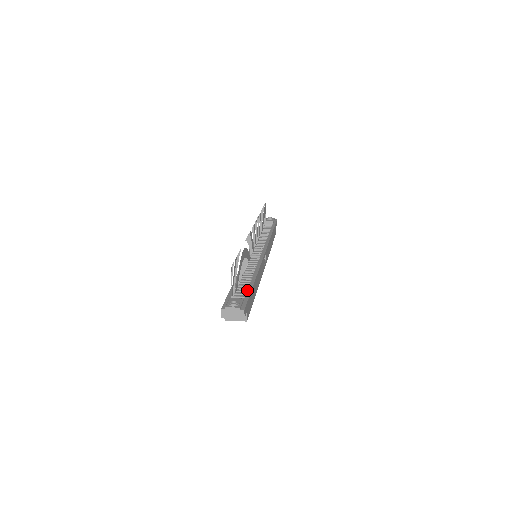
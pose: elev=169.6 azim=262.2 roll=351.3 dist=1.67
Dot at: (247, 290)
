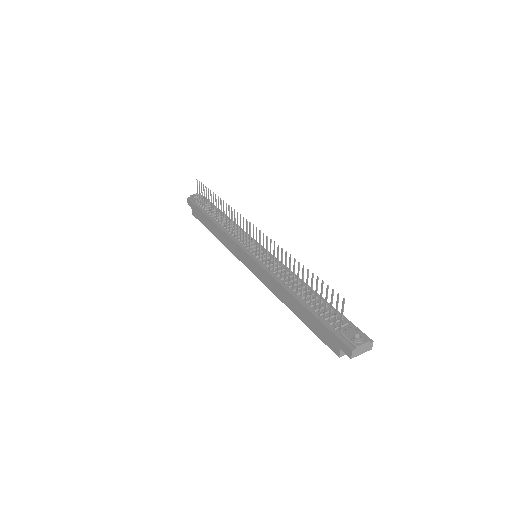
Dot at: (334, 312)
